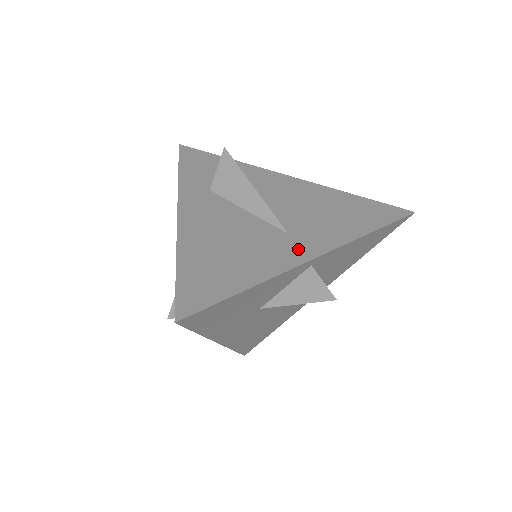
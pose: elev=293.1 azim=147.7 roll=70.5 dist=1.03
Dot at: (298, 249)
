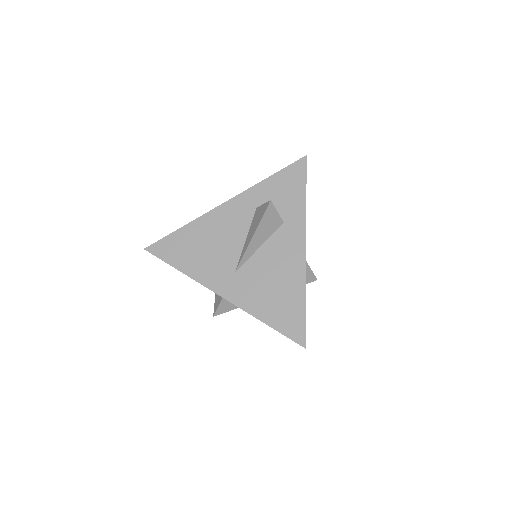
Dot at: (223, 283)
